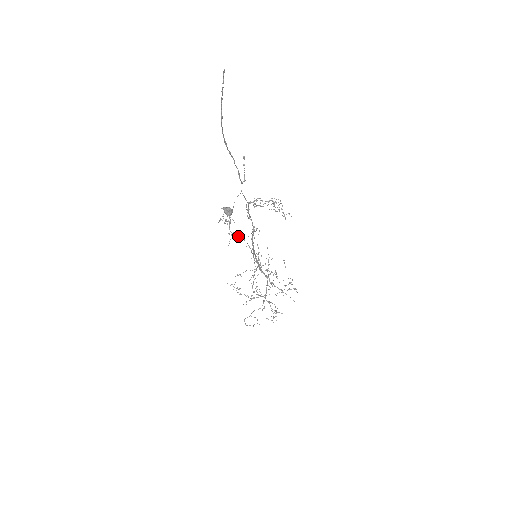
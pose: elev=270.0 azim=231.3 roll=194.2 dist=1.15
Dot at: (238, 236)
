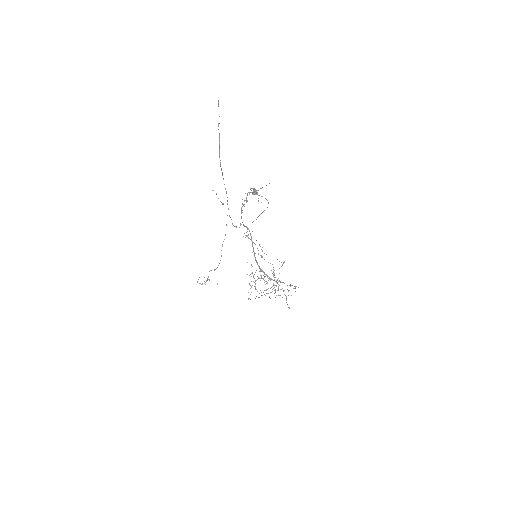
Dot at: occluded
